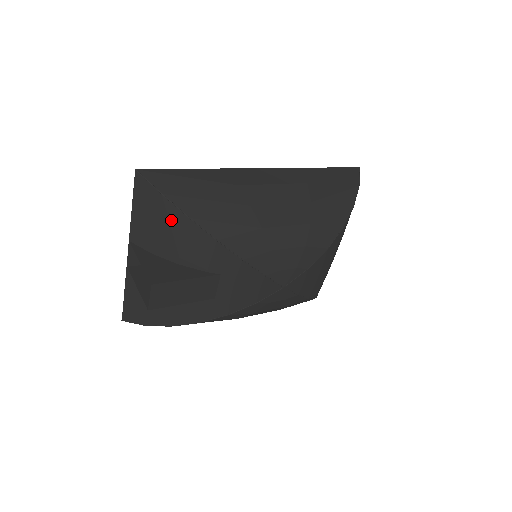
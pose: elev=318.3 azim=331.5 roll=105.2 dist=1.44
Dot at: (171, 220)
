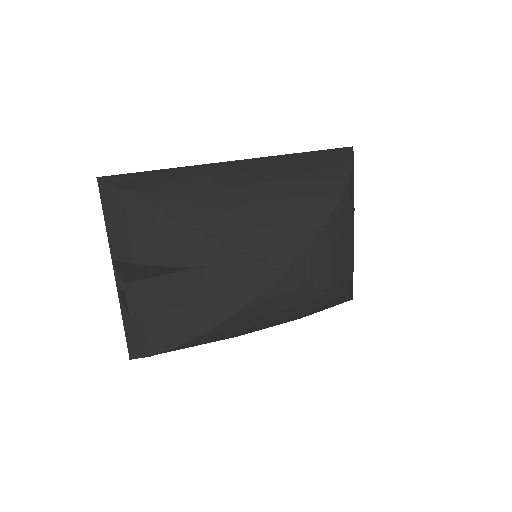
Dot at: (139, 217)
